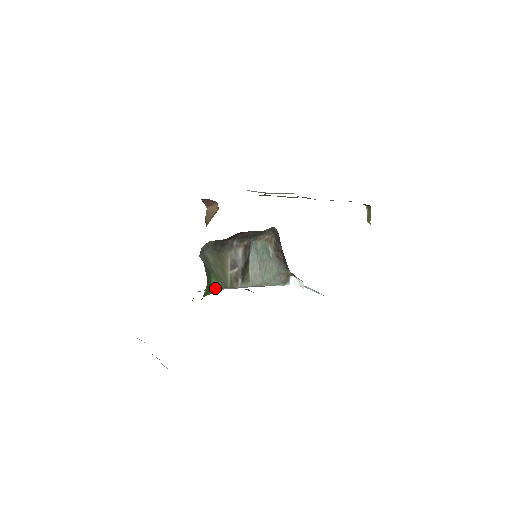
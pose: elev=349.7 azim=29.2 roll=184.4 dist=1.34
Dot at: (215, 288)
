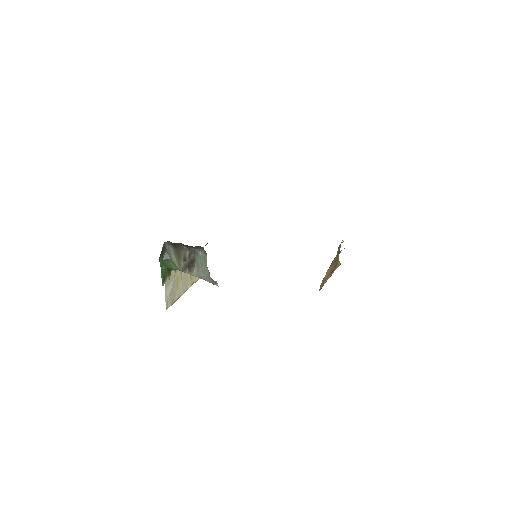
Dot at: (172, 268)
